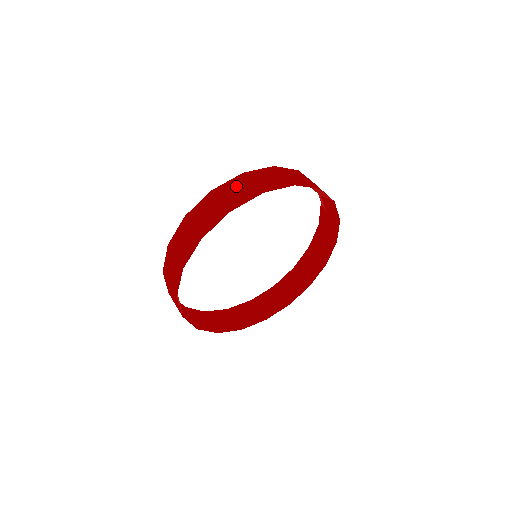
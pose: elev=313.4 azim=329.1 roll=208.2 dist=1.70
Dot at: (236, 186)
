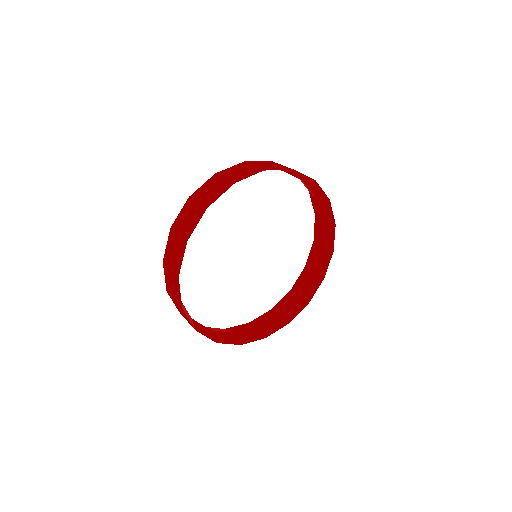
Dot at: (239, 169)
